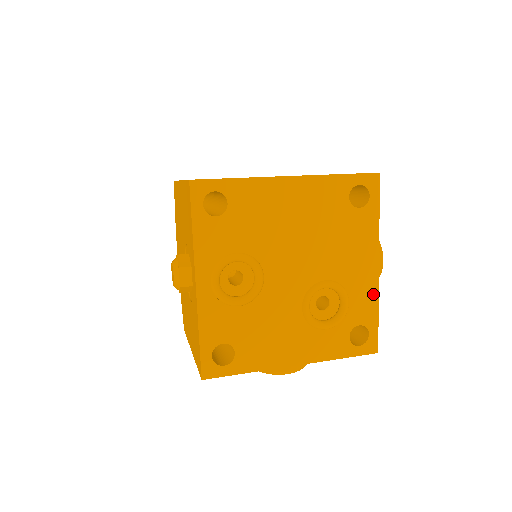
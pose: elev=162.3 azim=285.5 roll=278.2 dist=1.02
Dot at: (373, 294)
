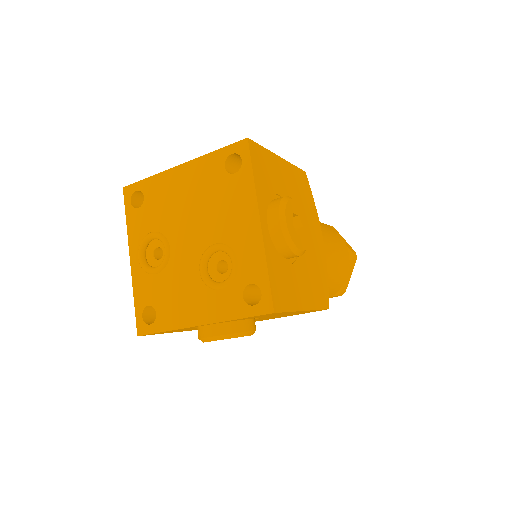
Dot at: (259, 251)
